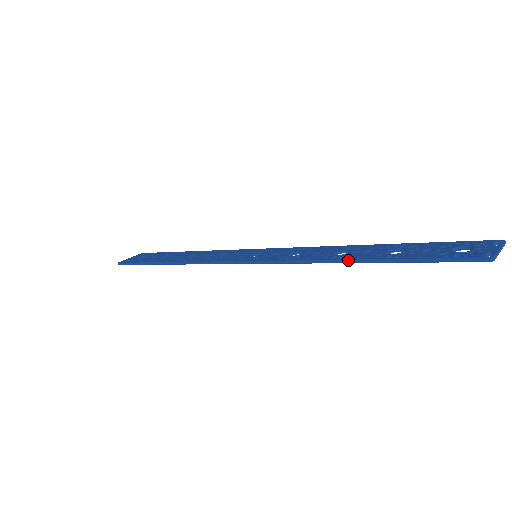
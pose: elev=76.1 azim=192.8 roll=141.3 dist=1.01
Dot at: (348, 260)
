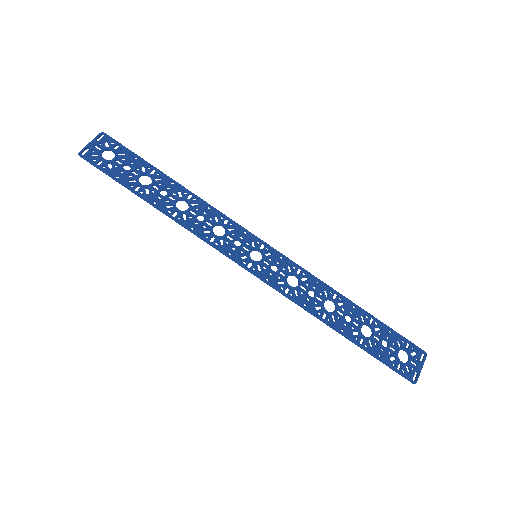
Dot at: (335, 329)
